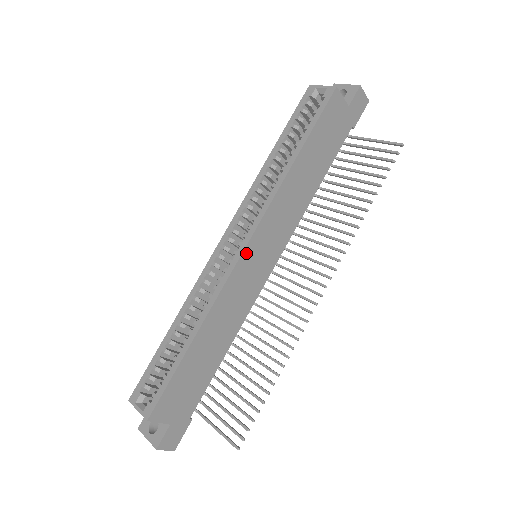
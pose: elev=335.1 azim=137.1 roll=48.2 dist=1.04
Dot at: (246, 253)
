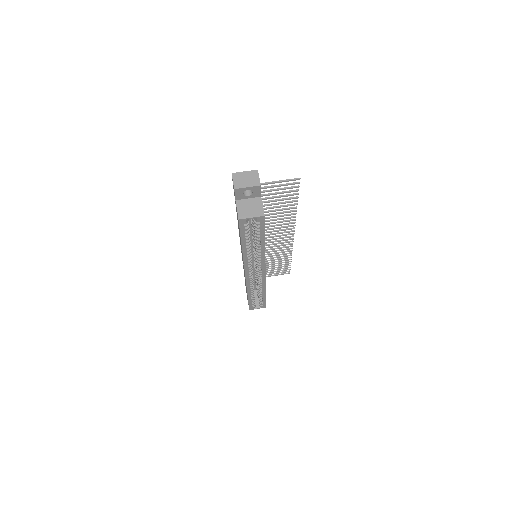
Dot at: occluded
